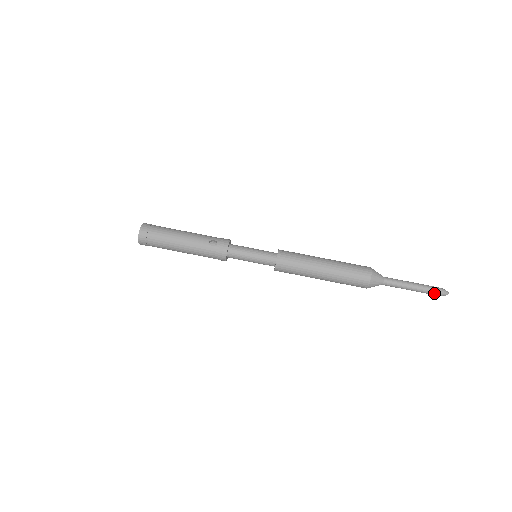
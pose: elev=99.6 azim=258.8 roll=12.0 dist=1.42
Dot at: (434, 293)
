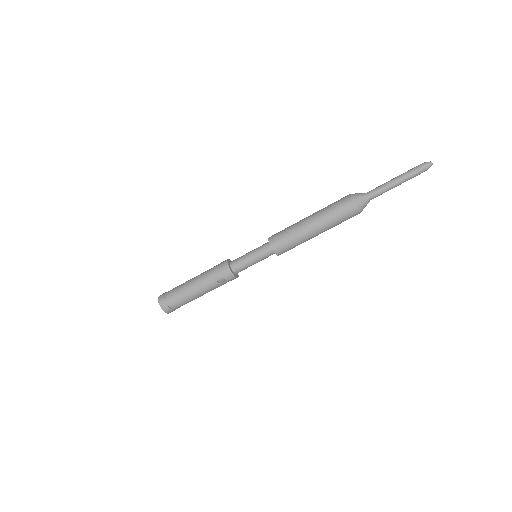
Dot at: (419, 174)
